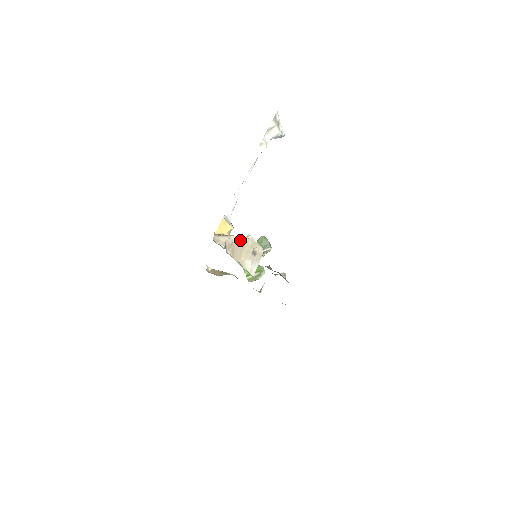
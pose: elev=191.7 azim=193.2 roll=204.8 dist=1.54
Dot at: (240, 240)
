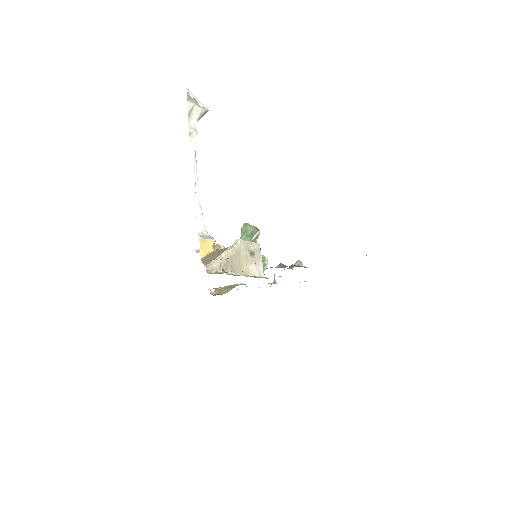
Dot at: (232, 252)
